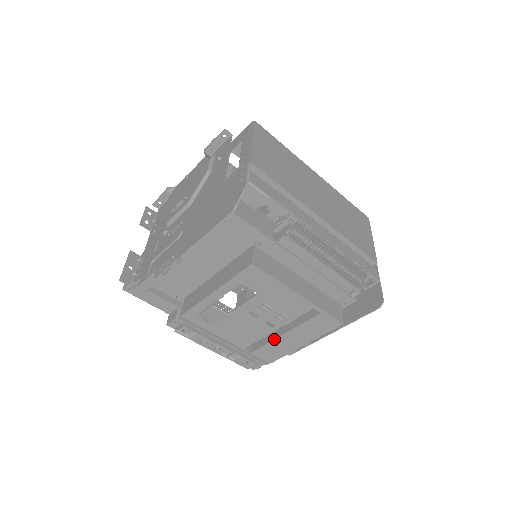
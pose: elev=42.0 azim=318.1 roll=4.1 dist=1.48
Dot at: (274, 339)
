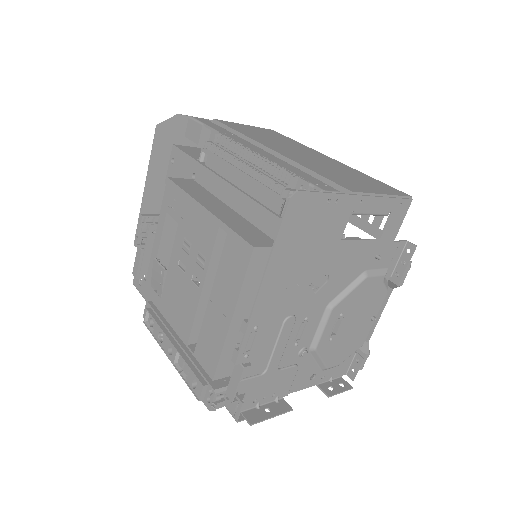
Dot at: (205, 313)
